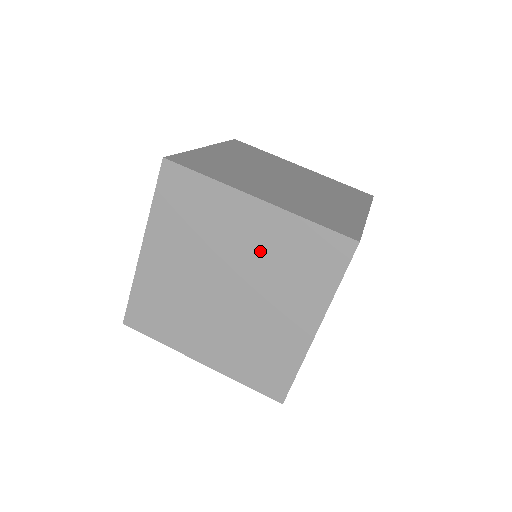
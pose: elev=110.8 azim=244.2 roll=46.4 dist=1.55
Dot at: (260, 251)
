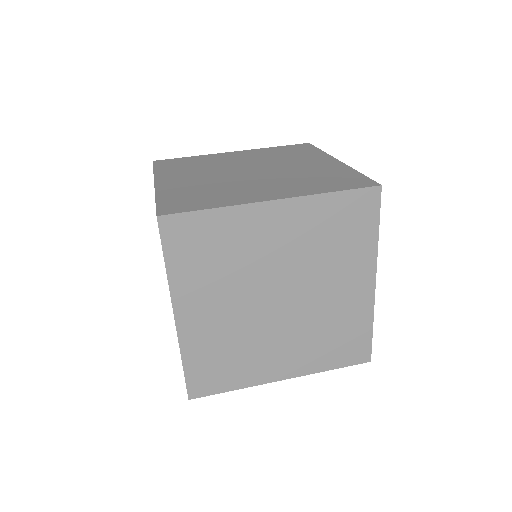
Dot at: (303, 170)
